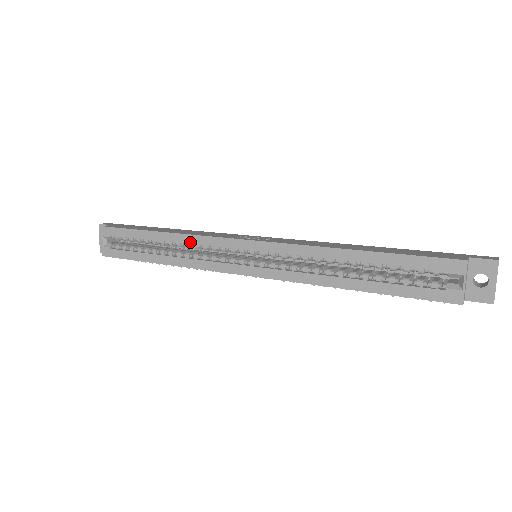
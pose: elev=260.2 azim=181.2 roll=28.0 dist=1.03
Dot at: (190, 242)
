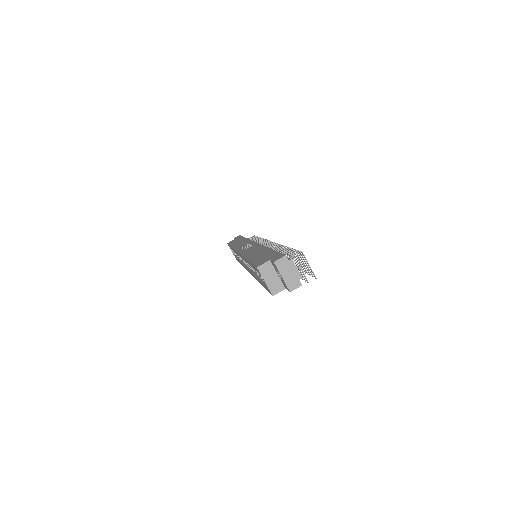
Dot at: (236, 253)
